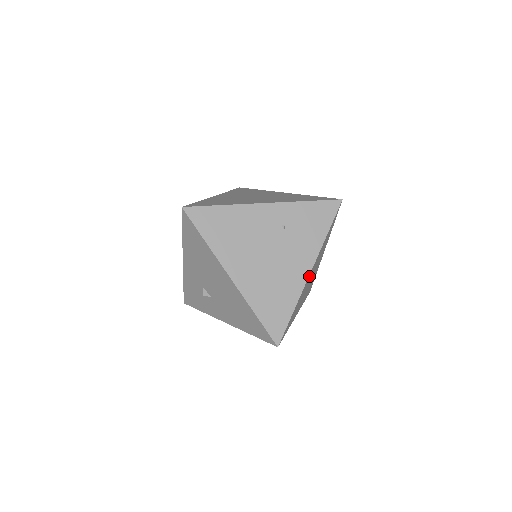
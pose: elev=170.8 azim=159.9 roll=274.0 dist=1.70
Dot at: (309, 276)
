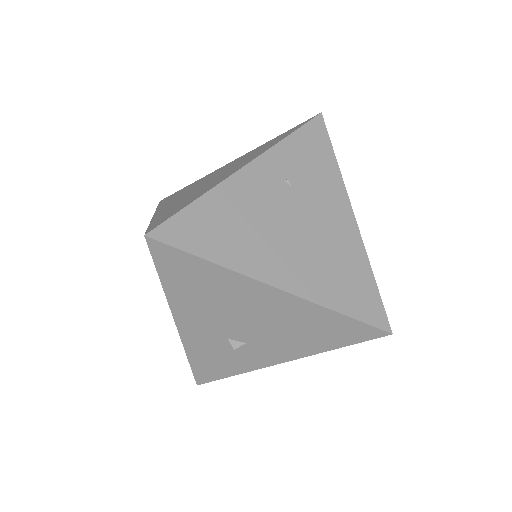
Dot at: occluded
